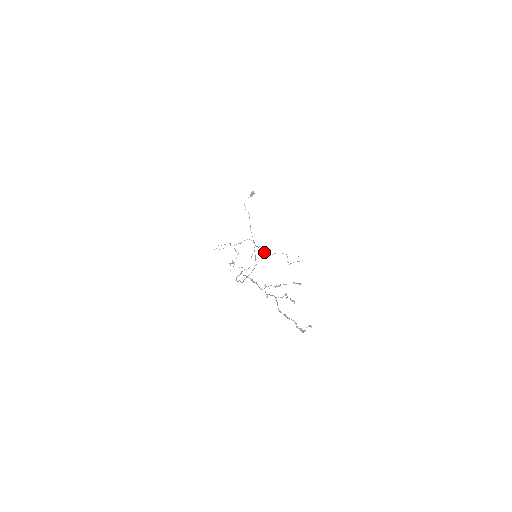
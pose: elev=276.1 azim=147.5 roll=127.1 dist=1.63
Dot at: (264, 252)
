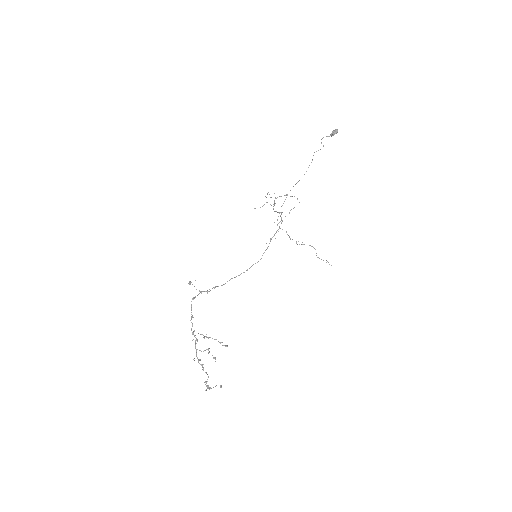
Dot at: (290, 238)
